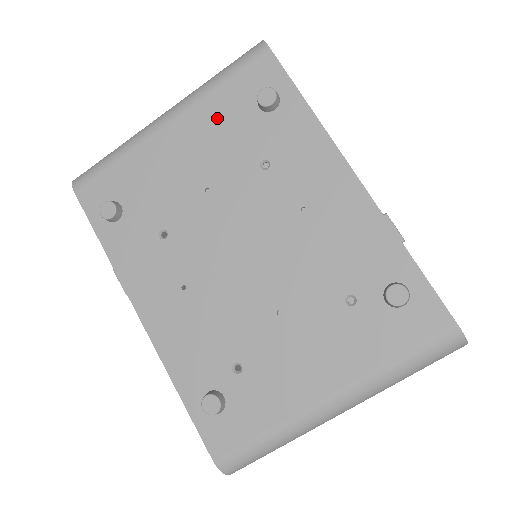
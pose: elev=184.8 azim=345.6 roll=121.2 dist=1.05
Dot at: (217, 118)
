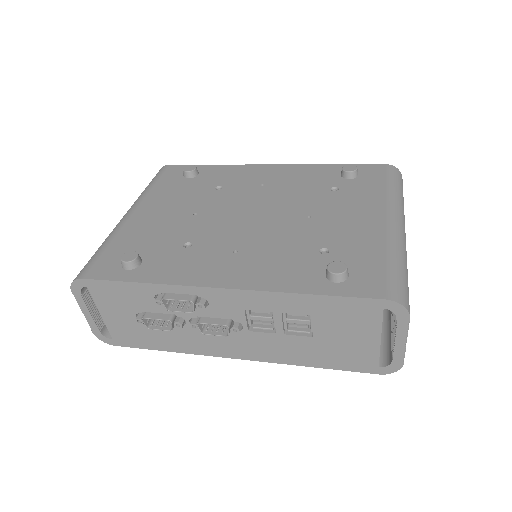
Dot at: (166, 193)
